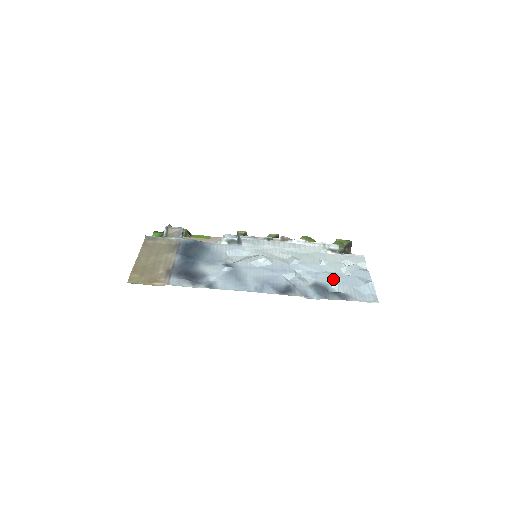
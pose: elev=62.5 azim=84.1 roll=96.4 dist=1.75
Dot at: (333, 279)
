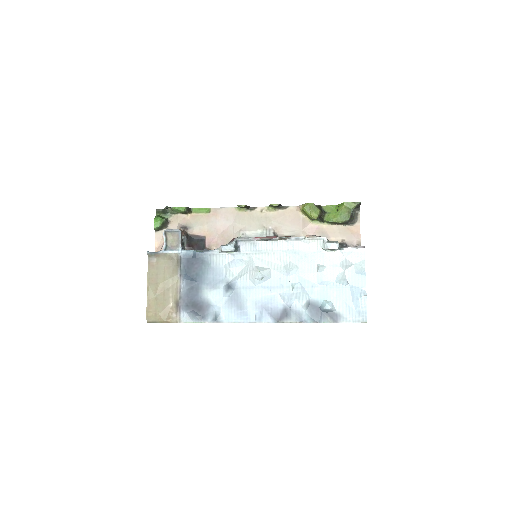
Dot at: (328, 293)
